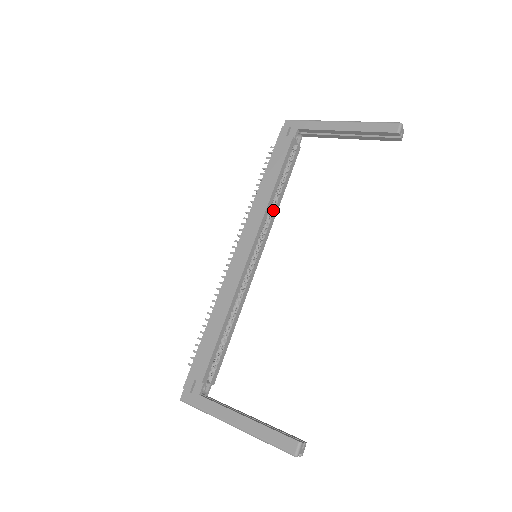
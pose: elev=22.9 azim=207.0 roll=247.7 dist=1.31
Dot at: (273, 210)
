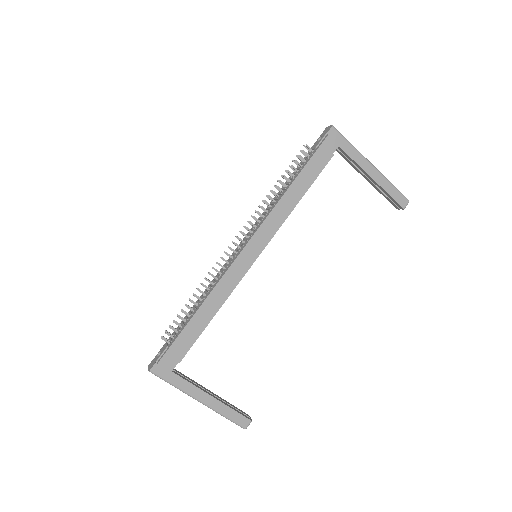
Dot at: occluded
